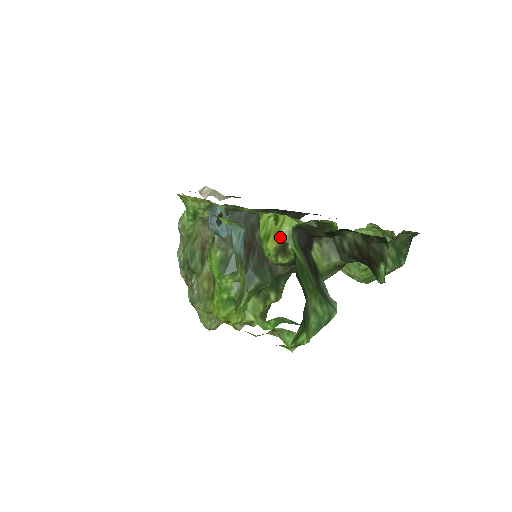
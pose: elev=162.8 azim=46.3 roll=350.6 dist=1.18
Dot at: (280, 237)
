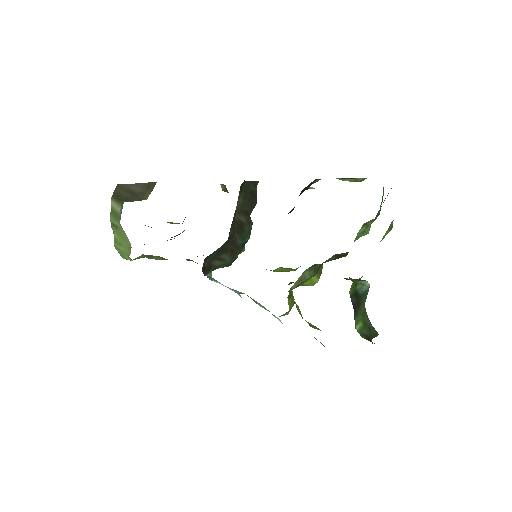
Dot at: occluded
